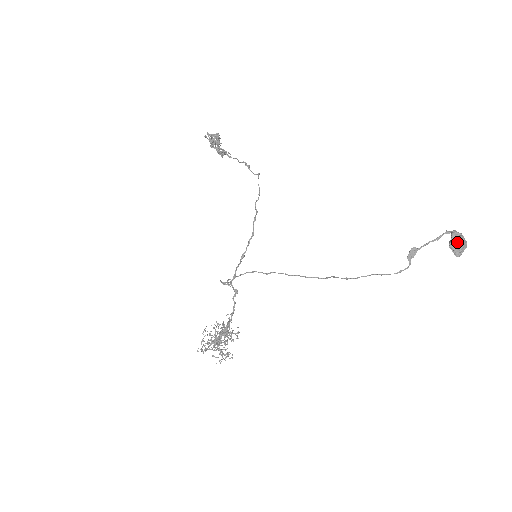
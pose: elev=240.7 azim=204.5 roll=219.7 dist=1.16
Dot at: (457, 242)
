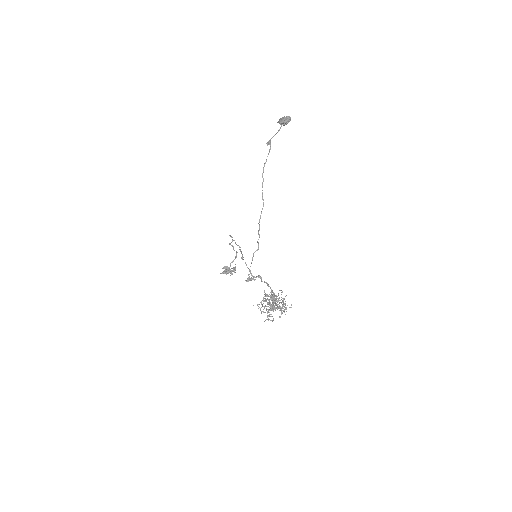
Dot at: (280, 120)
